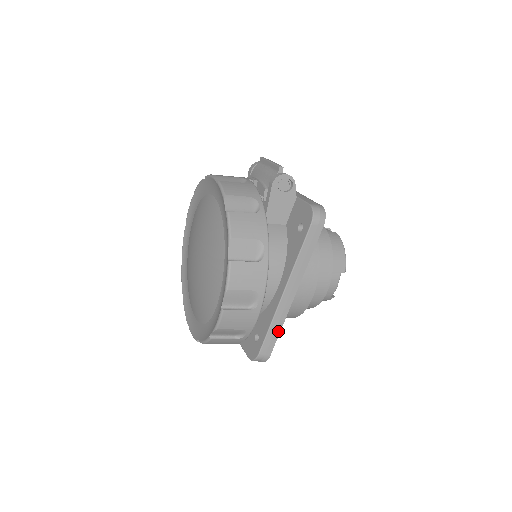
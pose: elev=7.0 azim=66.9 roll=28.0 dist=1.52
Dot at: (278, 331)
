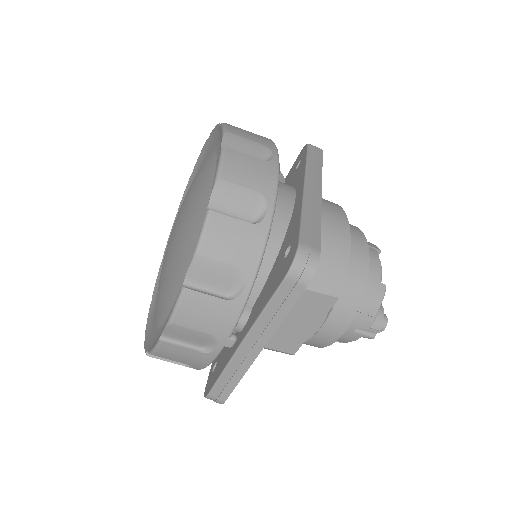
Dot at: (317, 223)
